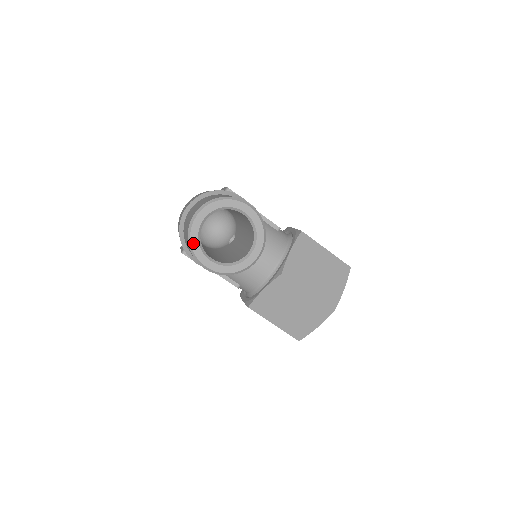
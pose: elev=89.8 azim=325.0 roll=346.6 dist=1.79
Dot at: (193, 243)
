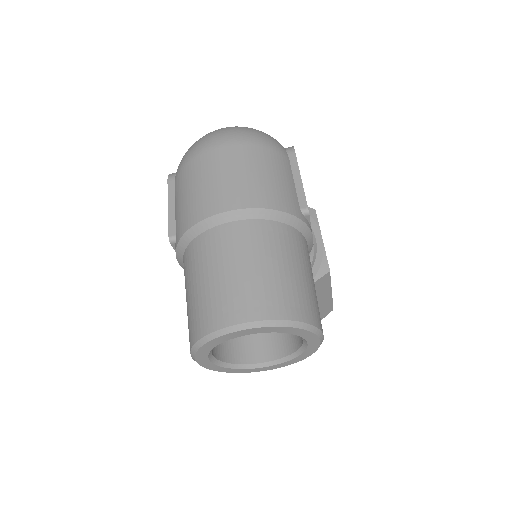
Dot at: (206, 346)
